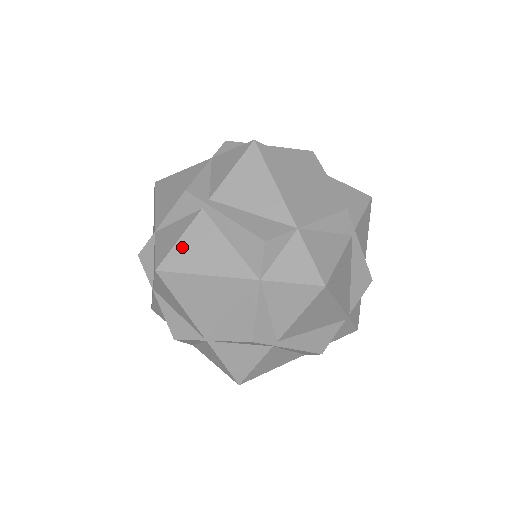
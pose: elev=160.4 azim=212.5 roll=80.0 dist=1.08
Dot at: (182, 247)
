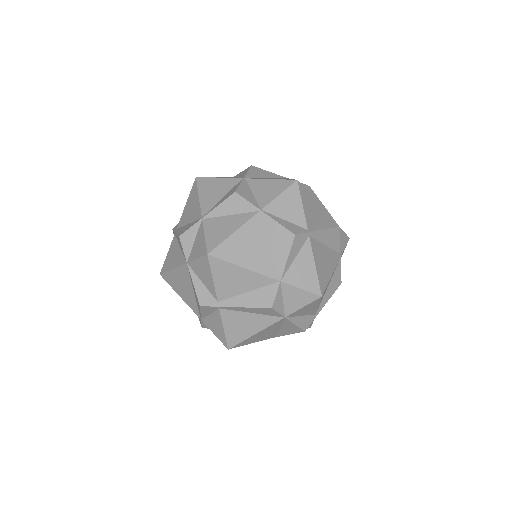
Dot at: (229, 332)
